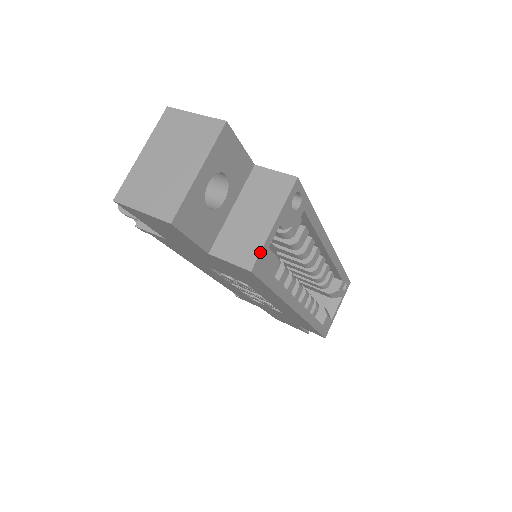
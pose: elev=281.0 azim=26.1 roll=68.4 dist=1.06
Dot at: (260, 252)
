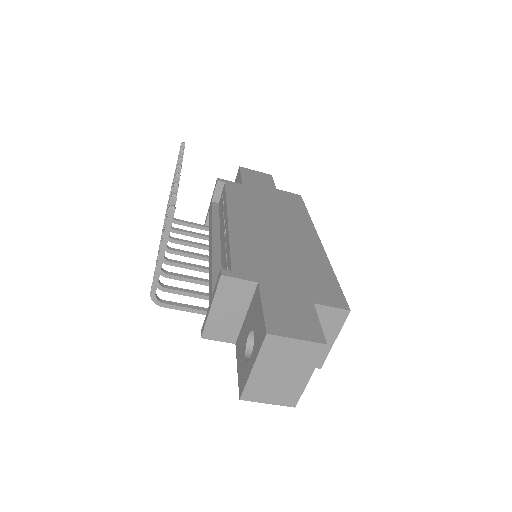
Dot at: occluded
